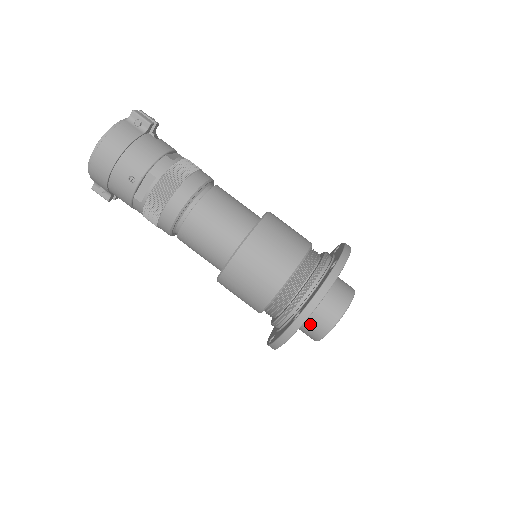
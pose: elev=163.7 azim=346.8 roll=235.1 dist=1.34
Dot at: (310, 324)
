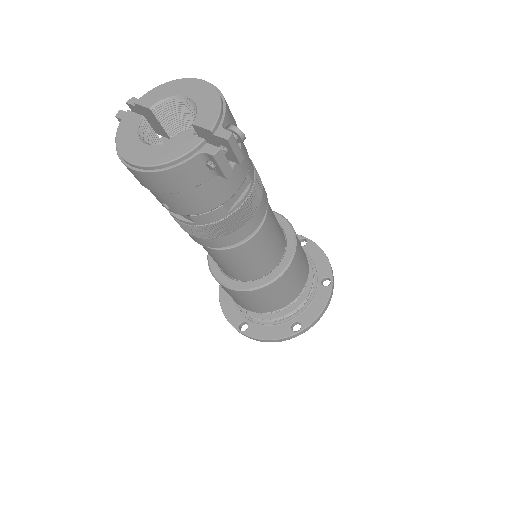
Dot at: occluded
